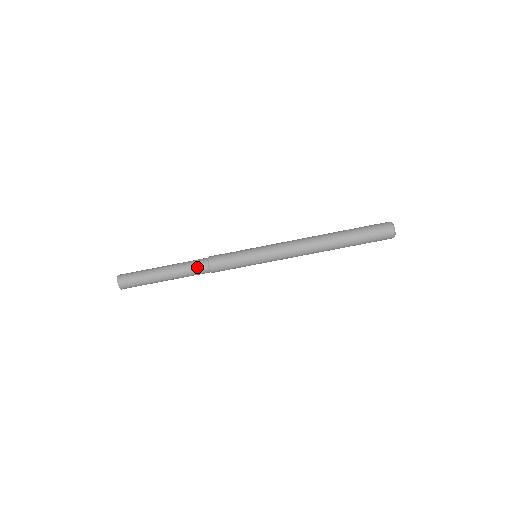
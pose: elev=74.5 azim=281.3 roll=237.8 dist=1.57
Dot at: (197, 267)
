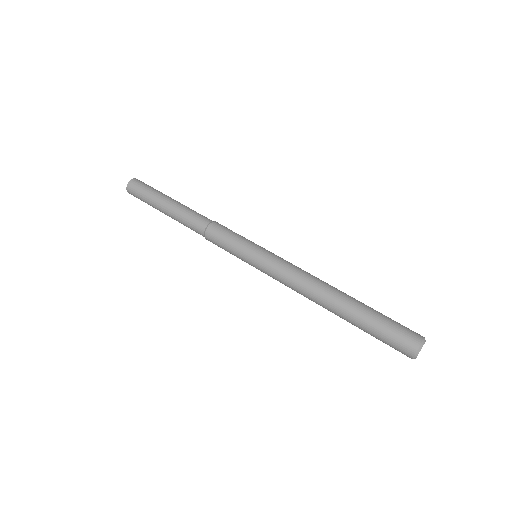
Dot at: (204, 216)
